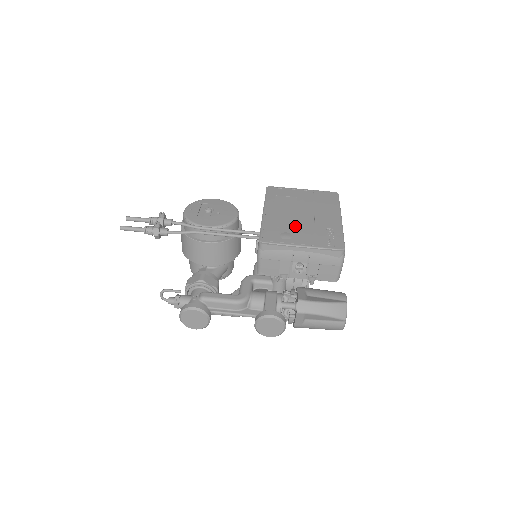
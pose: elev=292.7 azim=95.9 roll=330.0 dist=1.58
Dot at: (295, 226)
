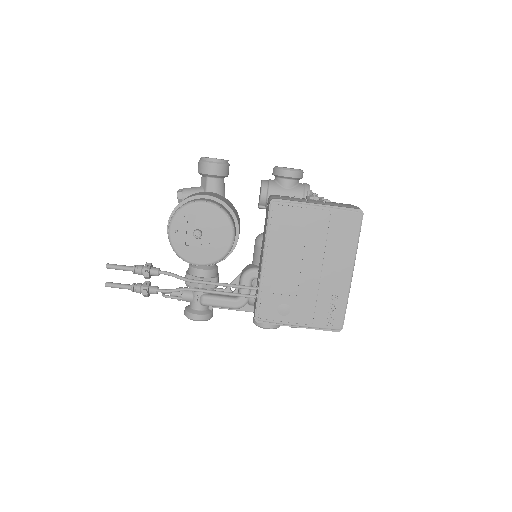
Dot at: (296, 290)
